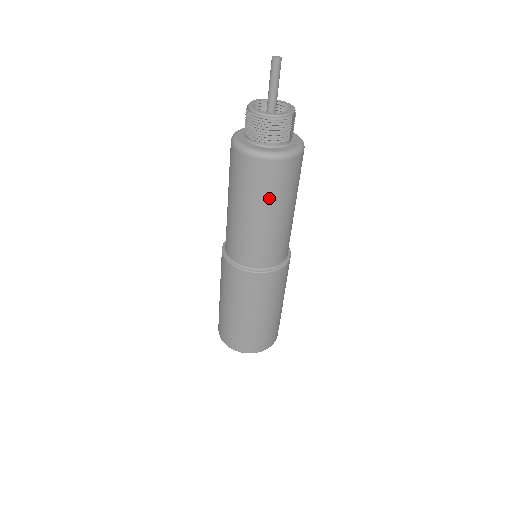
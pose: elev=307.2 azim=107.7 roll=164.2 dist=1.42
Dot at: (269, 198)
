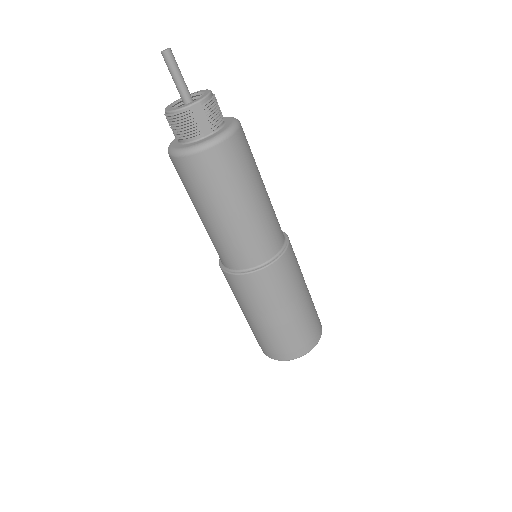
Dot at: (196, 196)
